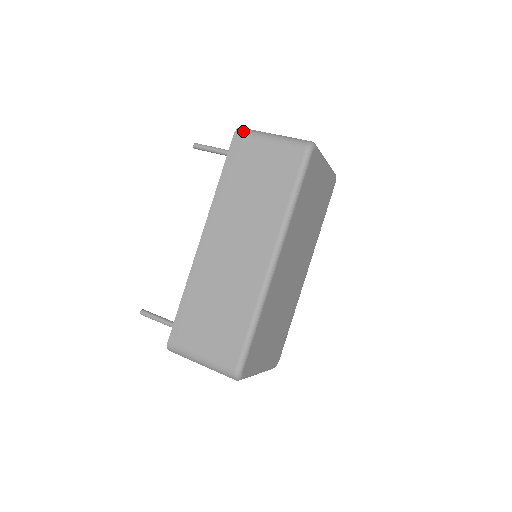
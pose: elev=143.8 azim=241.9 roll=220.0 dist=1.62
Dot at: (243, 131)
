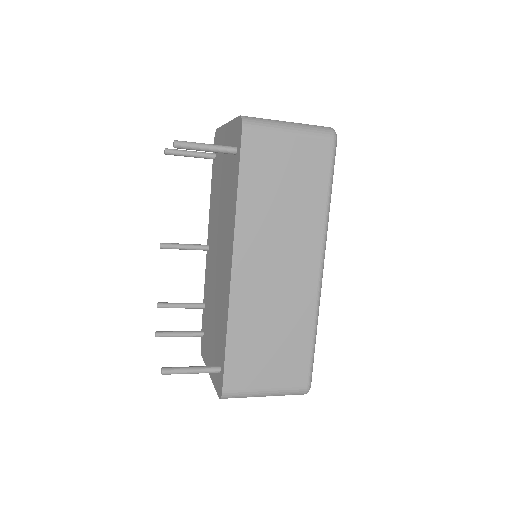
Dot at: (252, 123)
